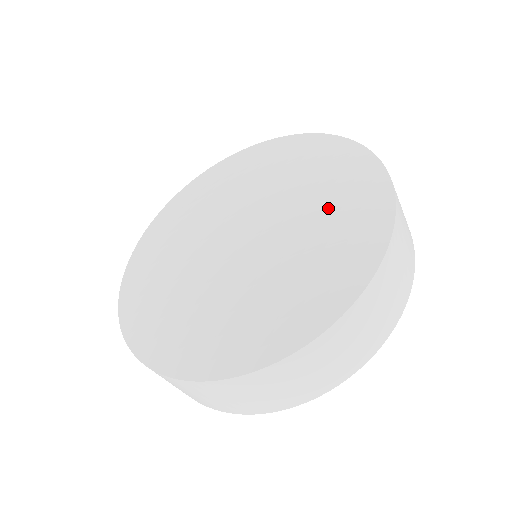
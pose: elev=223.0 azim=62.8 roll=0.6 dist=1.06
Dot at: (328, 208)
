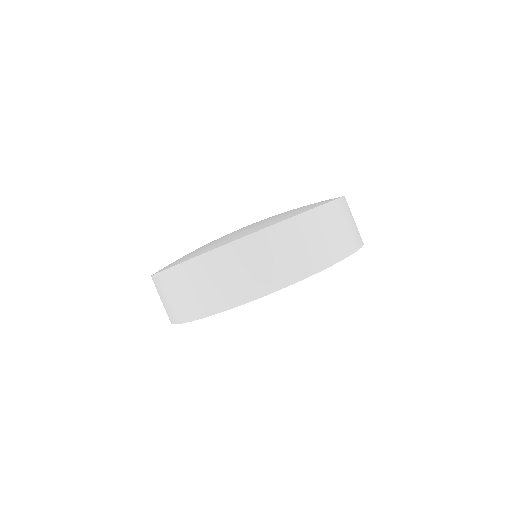
Dot at: occluded
